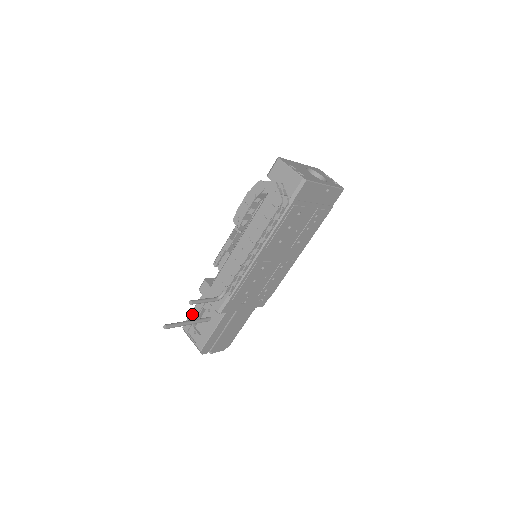
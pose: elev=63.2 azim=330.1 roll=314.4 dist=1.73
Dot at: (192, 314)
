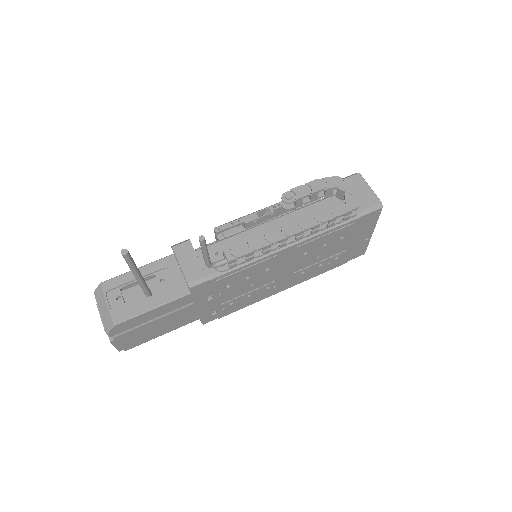
Dot at: (131, 273)
